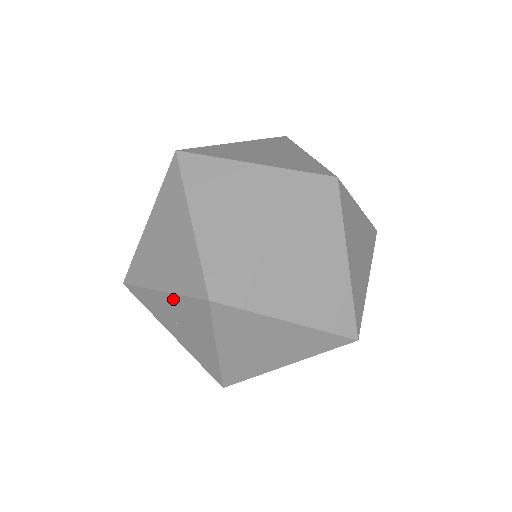
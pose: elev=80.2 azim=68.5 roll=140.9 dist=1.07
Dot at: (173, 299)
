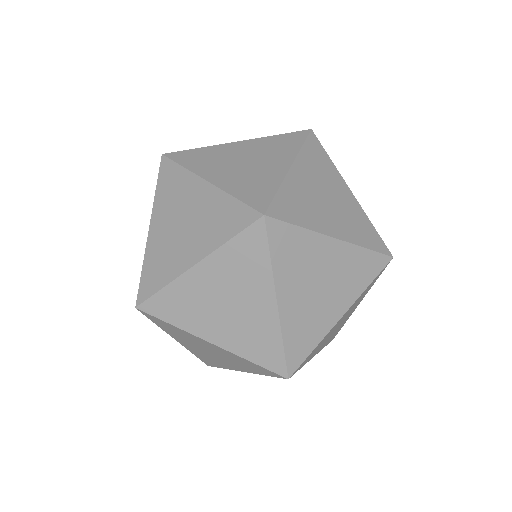
Dot at: occluded
